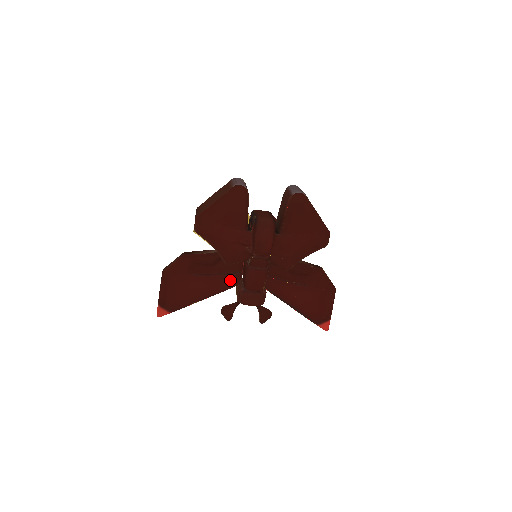
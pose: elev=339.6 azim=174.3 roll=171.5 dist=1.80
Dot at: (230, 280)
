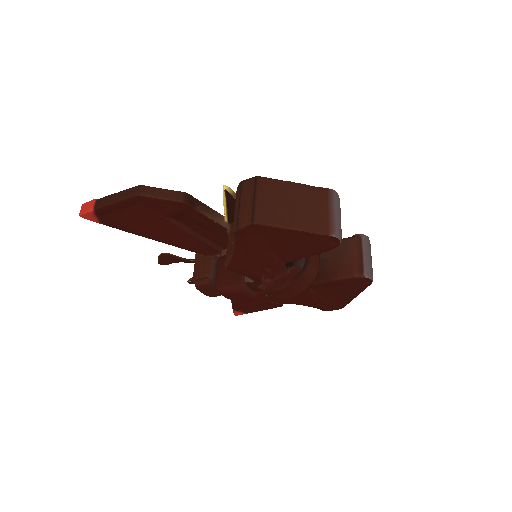
Dot at: (204, 249)
